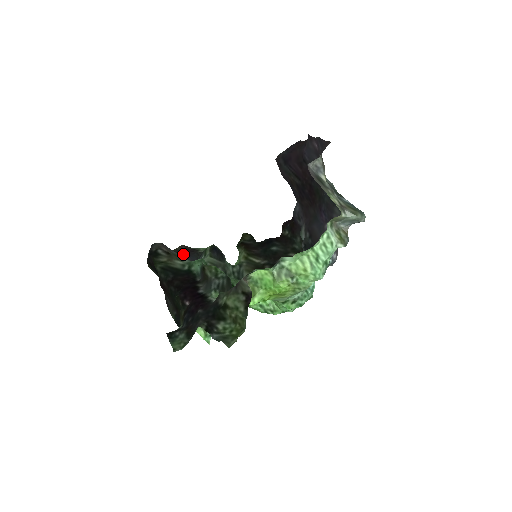
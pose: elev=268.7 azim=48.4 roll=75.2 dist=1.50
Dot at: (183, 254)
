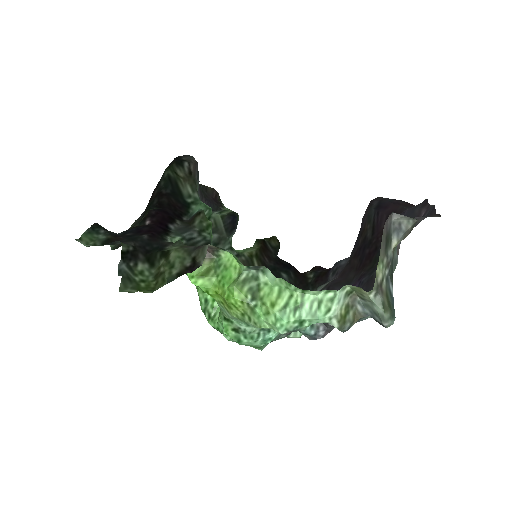
Dot at: (207, 195)
